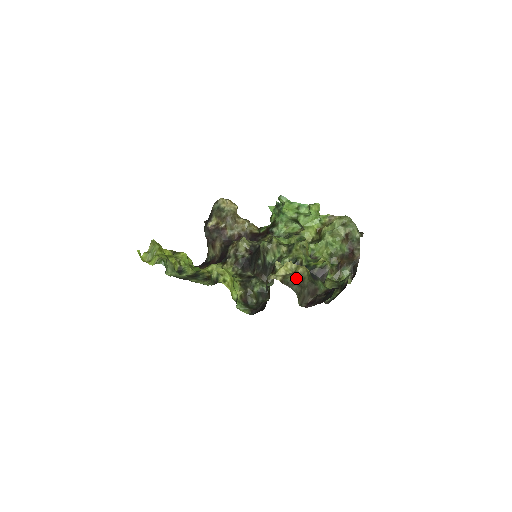
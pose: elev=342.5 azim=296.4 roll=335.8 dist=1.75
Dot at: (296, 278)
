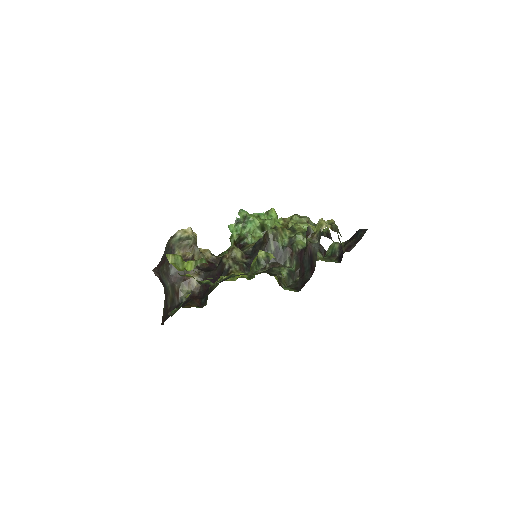
Dot at: occluded
